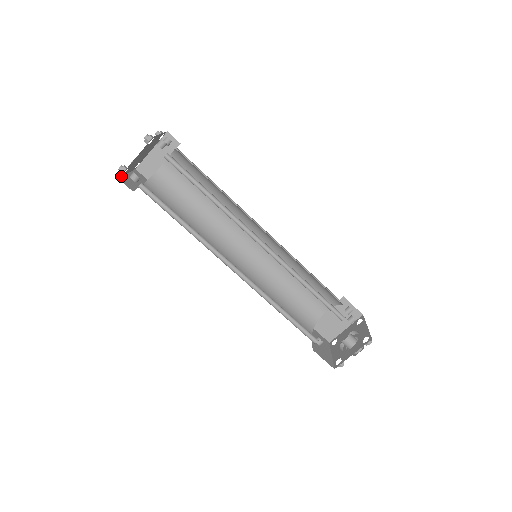
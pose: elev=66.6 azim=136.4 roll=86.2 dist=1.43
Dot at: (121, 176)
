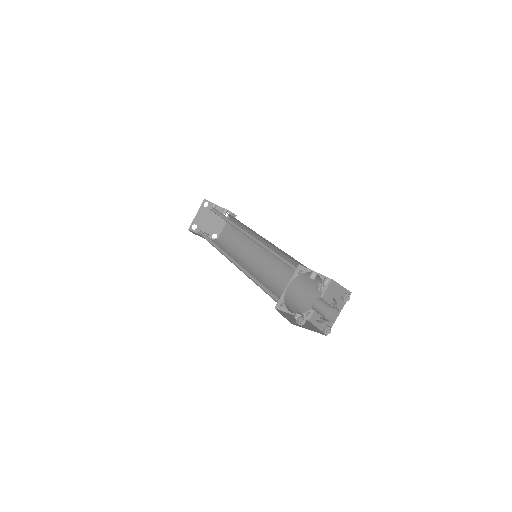
Dot at: (193, 231)
